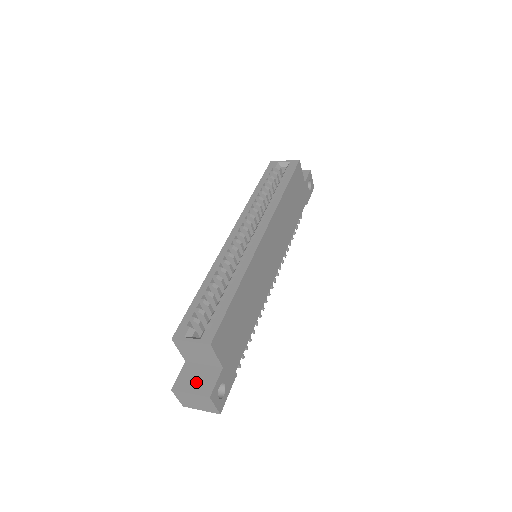
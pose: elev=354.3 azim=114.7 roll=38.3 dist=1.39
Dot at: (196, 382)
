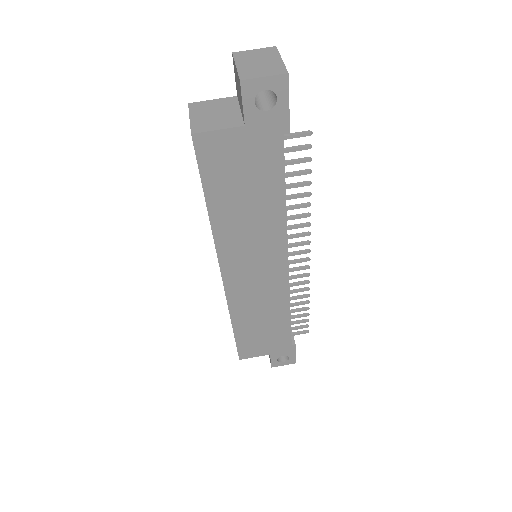
Dot at: occluded
